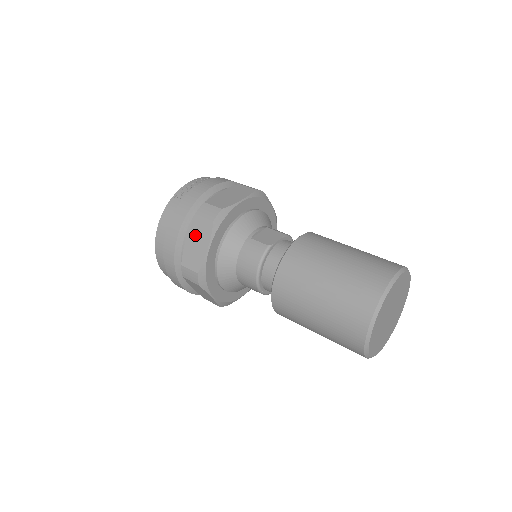
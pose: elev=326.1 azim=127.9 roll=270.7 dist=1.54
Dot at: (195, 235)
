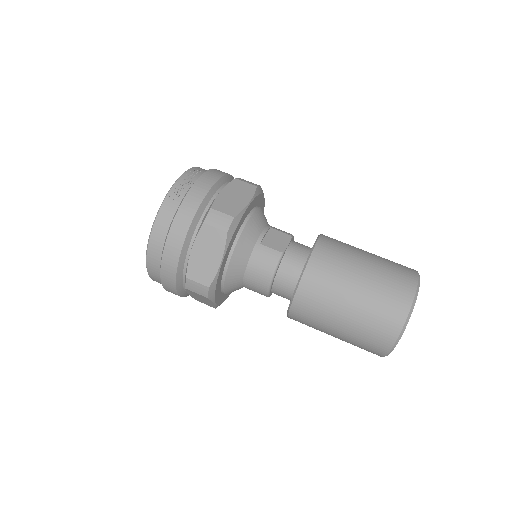
Dot at: (203, 246)
